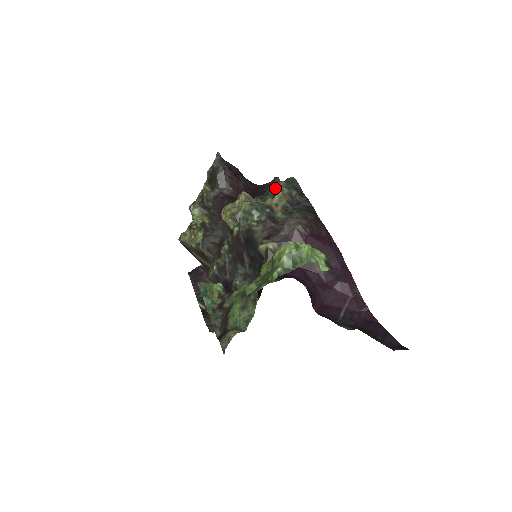
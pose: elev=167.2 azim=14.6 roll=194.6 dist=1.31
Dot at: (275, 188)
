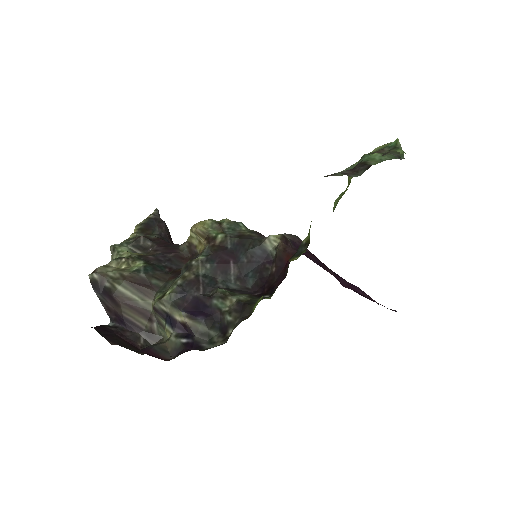
Dot at: occluded
